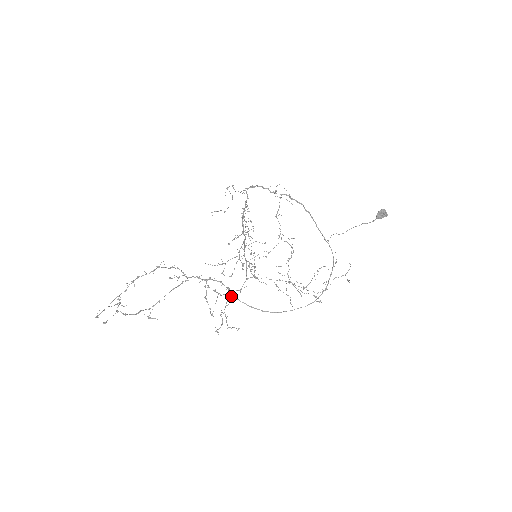
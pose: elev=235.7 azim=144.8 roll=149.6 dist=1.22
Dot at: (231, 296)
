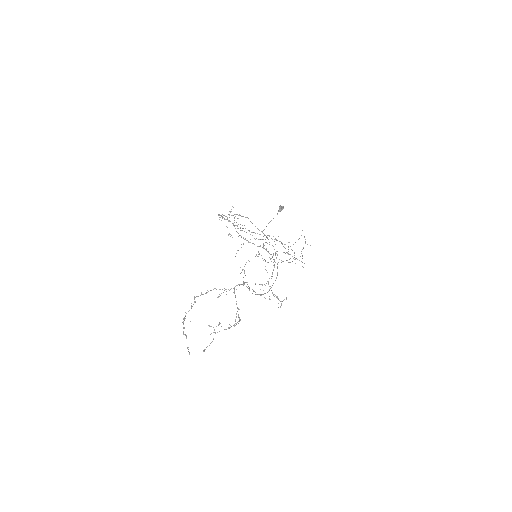
Dot at: occluded
